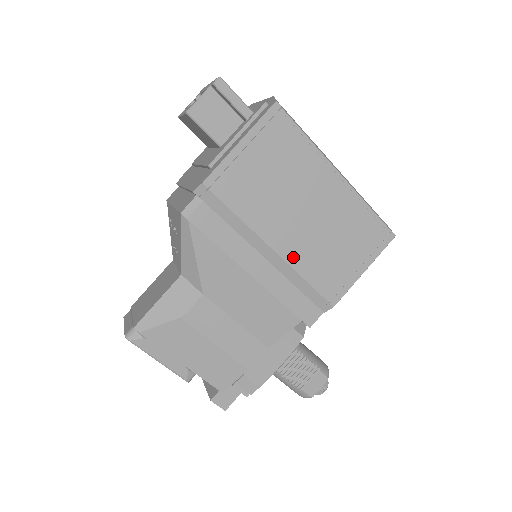
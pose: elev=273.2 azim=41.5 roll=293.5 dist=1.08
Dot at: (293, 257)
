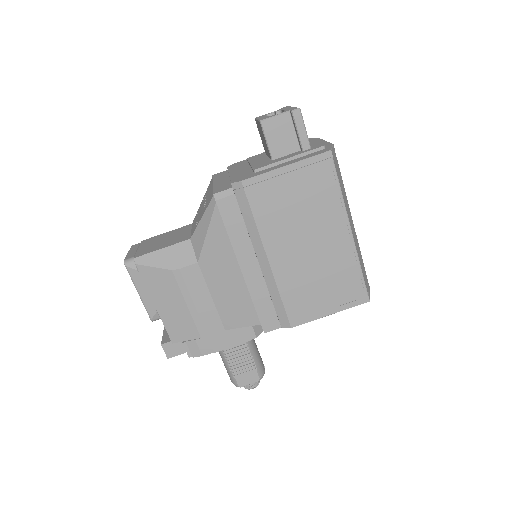
Dot at: (280, 273)
